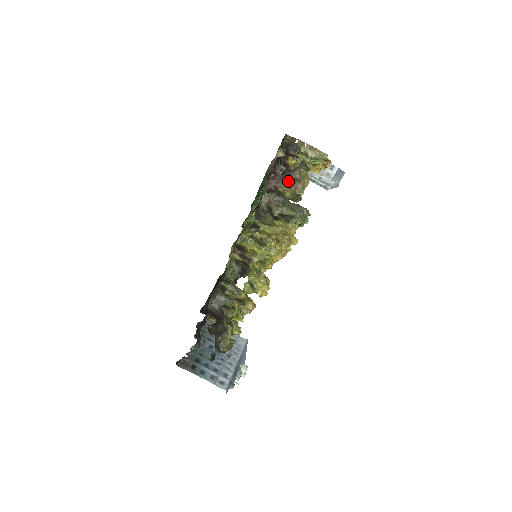
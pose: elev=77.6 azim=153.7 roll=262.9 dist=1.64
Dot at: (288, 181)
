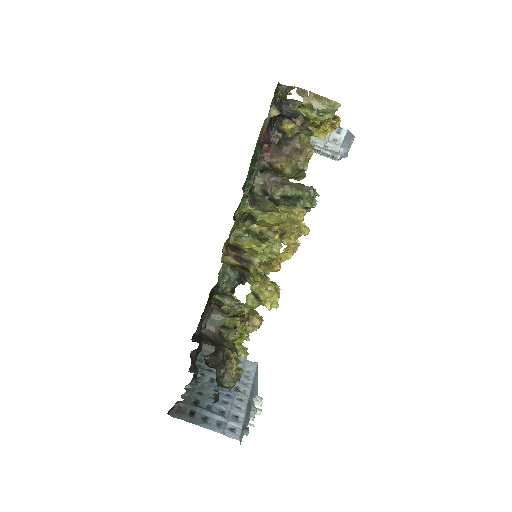
Dot at: (286, 153)
